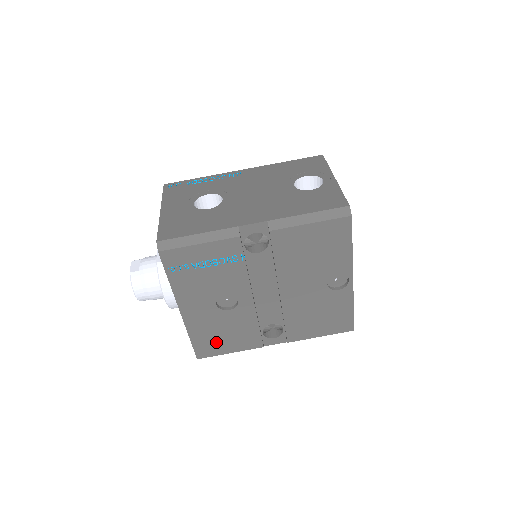
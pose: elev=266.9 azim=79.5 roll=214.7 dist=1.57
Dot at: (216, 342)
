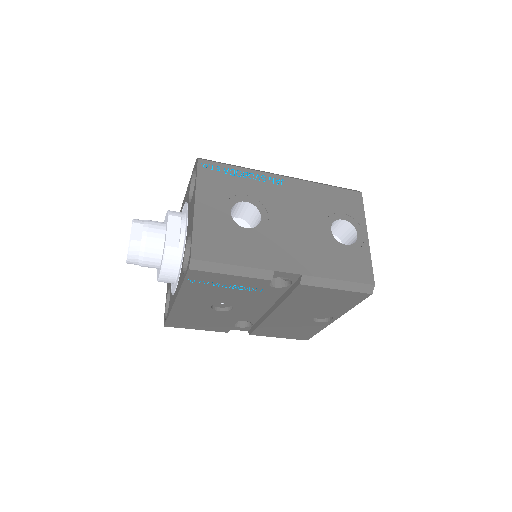
Dot at: (190, 322)
